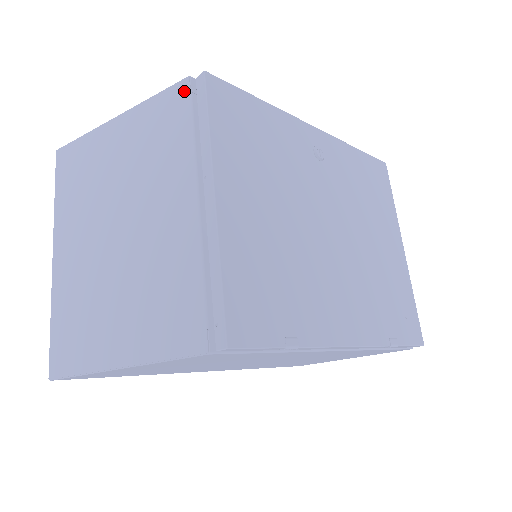
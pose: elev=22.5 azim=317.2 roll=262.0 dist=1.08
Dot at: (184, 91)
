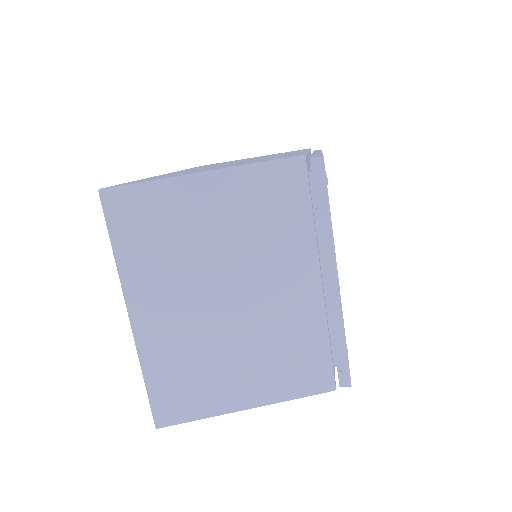
Dot at: (300, 171)
